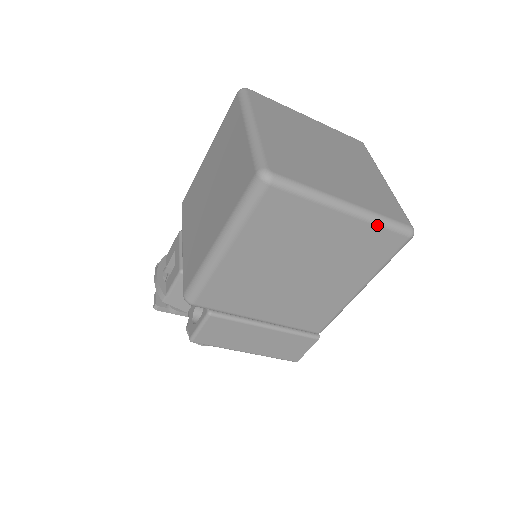
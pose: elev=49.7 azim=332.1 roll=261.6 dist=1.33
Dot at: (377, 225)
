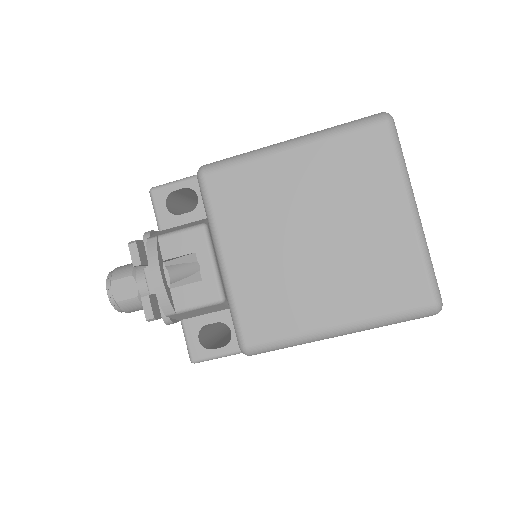
Dot at: occluded
